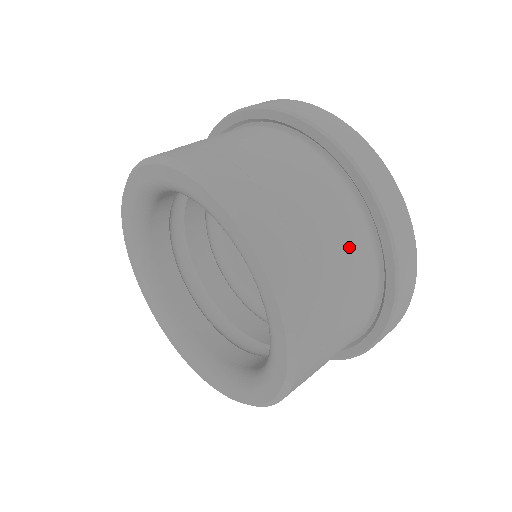
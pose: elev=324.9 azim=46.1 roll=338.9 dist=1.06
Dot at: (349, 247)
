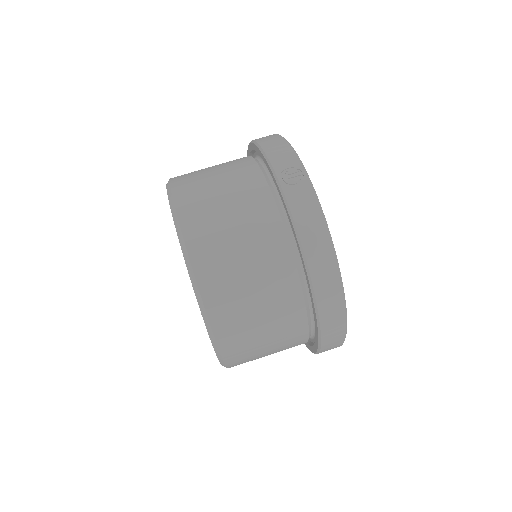
Dot at: (287, 338)
